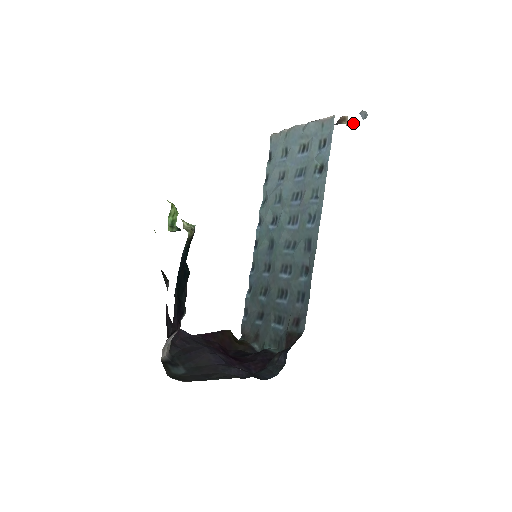
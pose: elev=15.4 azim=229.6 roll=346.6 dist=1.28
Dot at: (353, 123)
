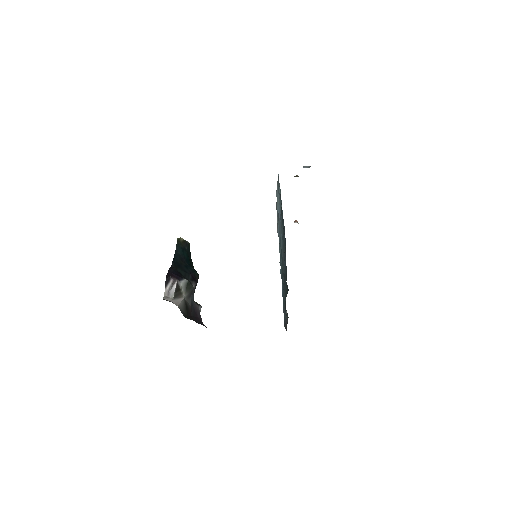
Dot at: occluded
